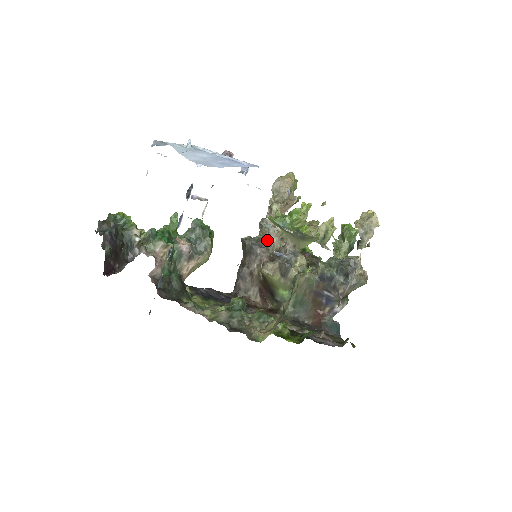
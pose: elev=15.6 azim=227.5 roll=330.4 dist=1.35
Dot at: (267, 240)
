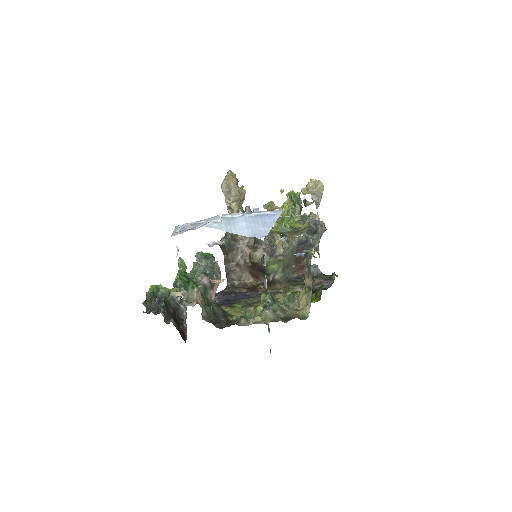
Dot at: occluded
